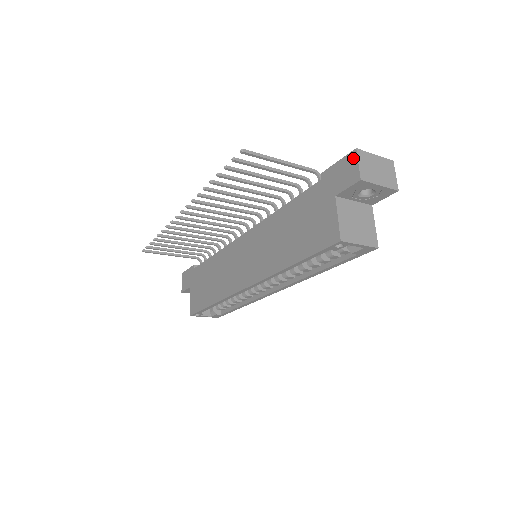
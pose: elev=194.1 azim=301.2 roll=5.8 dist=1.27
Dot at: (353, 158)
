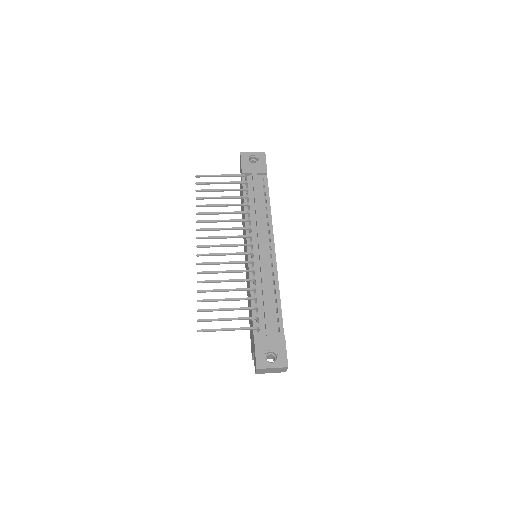
Dot at: (256, 367)
